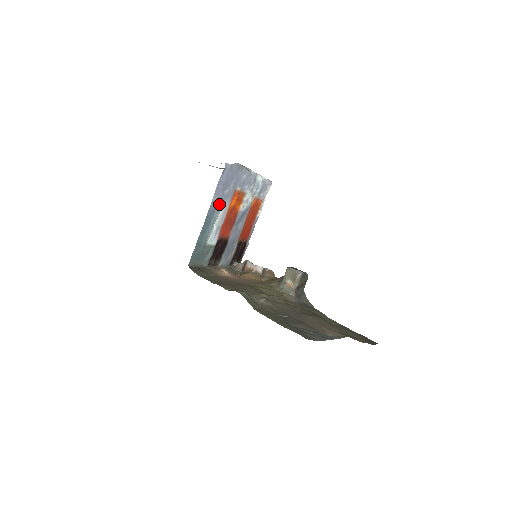
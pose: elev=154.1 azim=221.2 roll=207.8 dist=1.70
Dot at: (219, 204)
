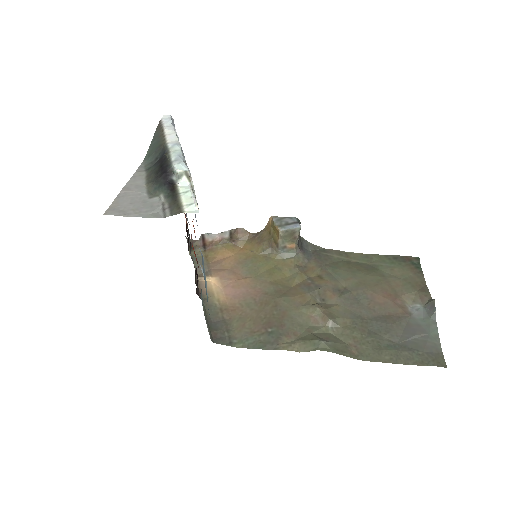
Dot at: occluded
